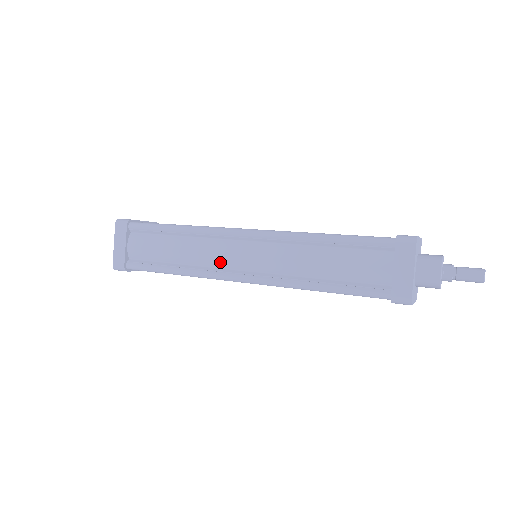
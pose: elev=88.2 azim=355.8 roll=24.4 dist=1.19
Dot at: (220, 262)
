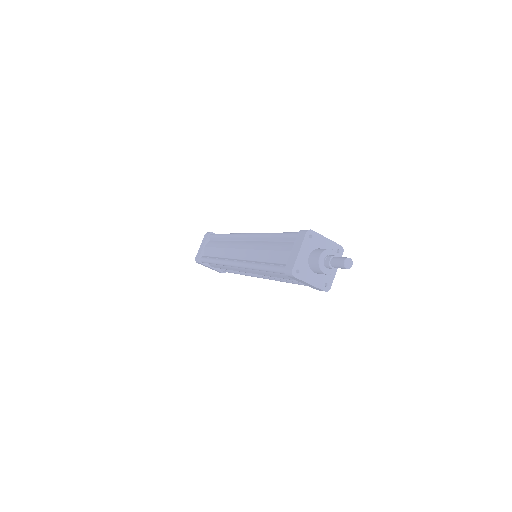
Dot at: (232, 254)
